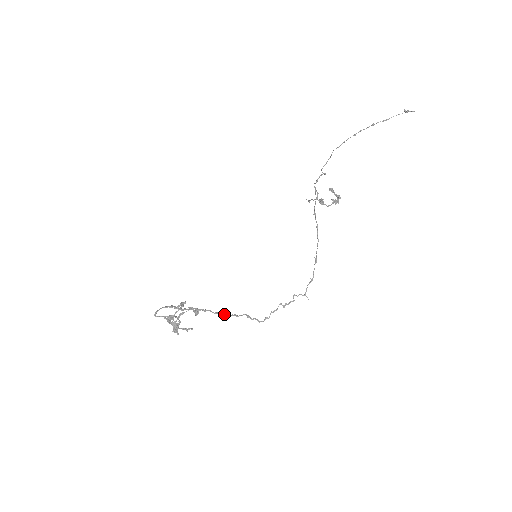
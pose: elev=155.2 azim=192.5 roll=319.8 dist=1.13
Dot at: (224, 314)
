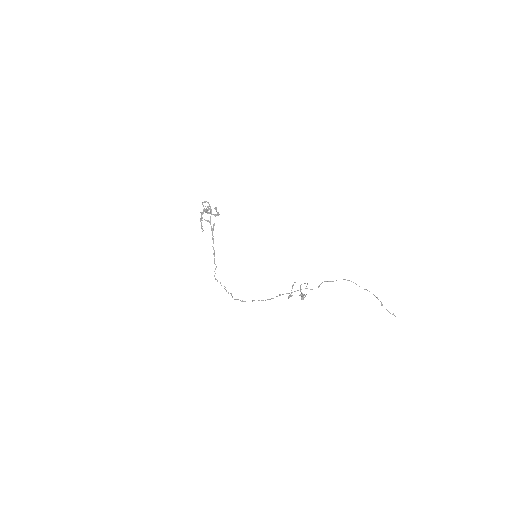
Dot at: (213, 253)
